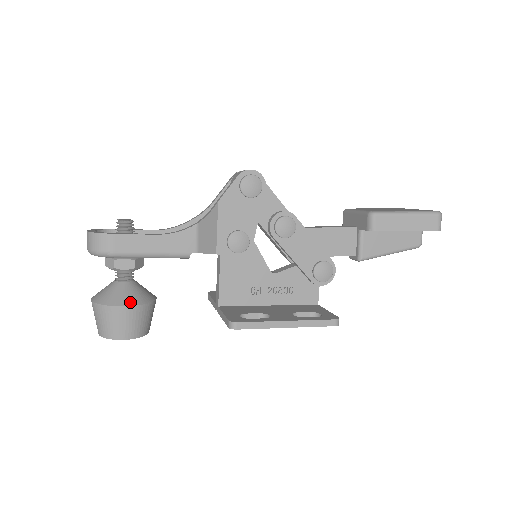
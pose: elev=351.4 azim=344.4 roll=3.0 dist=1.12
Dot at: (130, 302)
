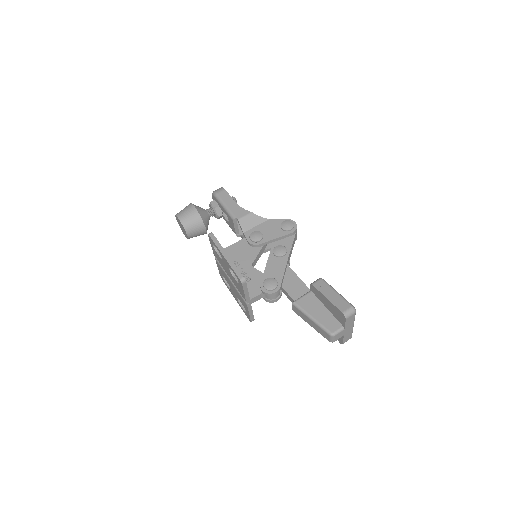
Dot at: (198, 210)
